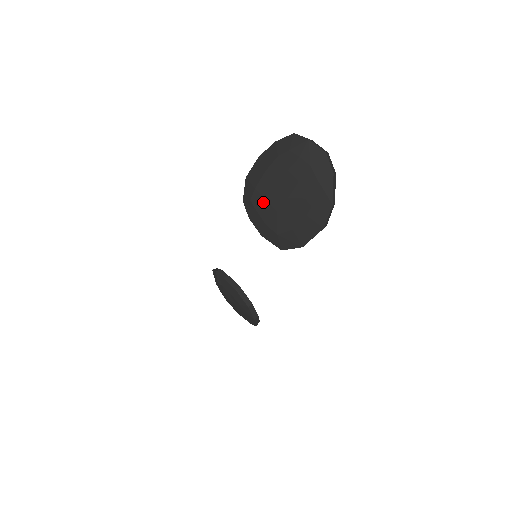
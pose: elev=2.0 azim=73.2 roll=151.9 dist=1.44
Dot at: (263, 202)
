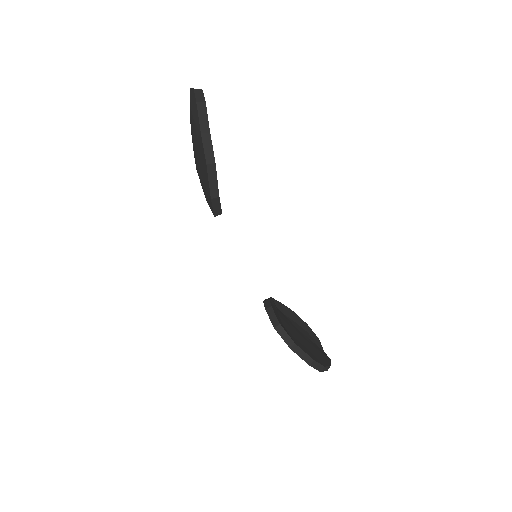
Dot at: occluded
